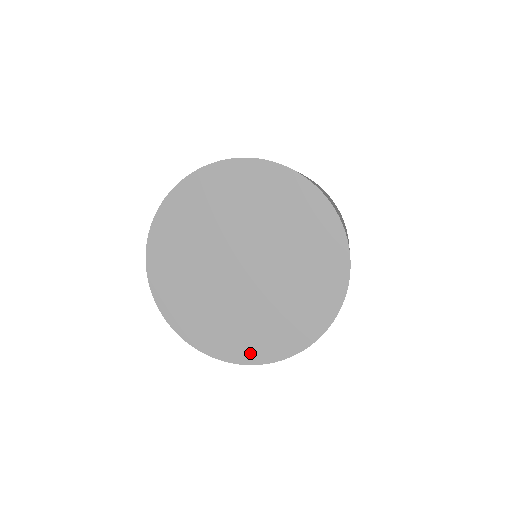
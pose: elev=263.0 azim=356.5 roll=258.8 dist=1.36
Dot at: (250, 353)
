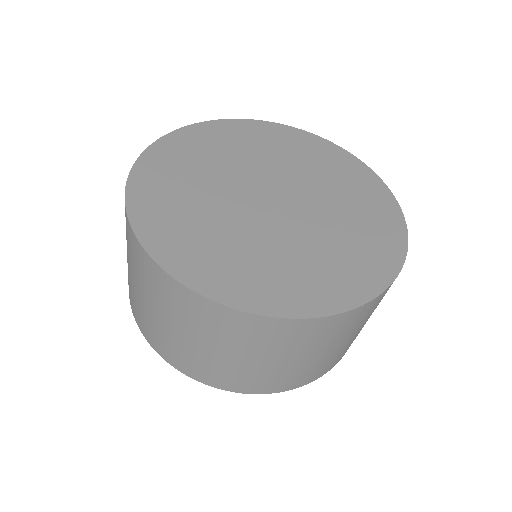
Dot at: (214, 282)
